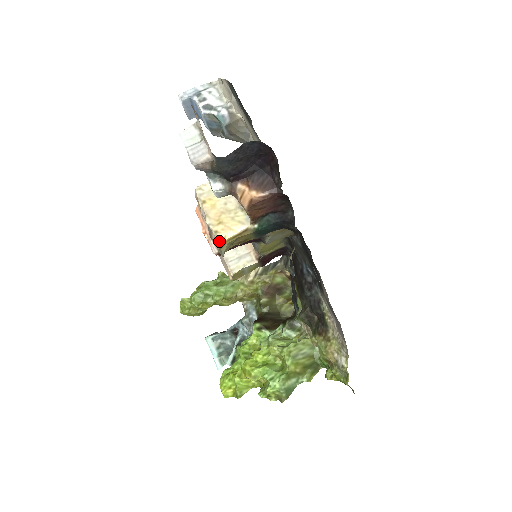
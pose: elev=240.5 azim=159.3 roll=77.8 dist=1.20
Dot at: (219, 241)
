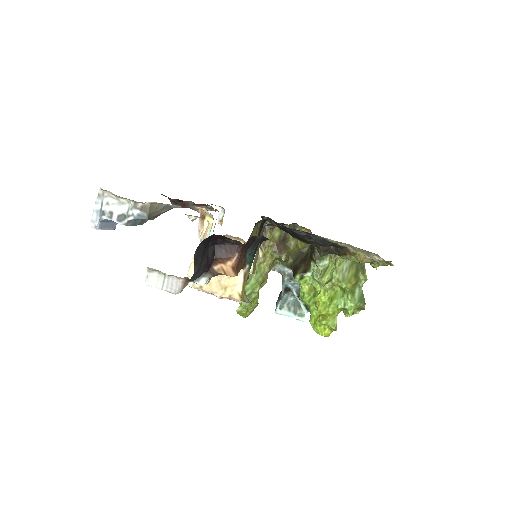
Dot at: (238, 299)
